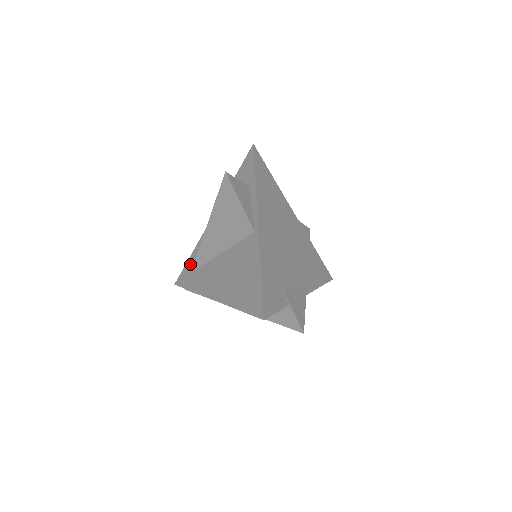
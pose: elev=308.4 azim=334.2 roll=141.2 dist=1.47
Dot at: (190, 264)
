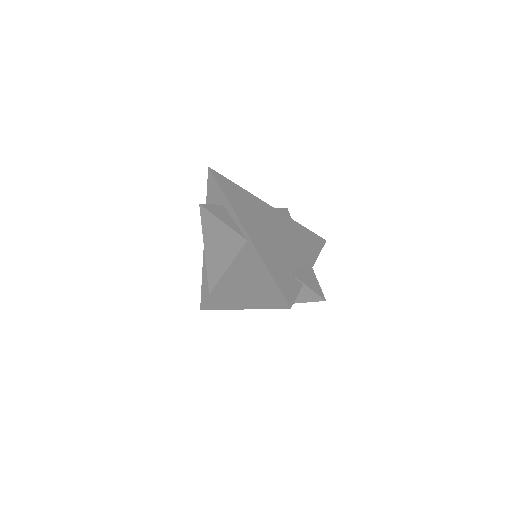
Dot at: (205, 288)
